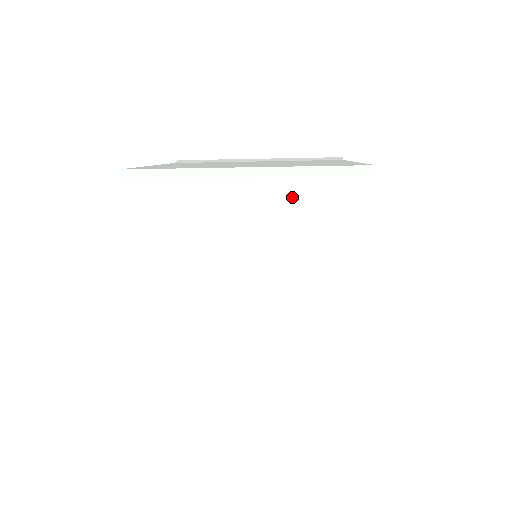
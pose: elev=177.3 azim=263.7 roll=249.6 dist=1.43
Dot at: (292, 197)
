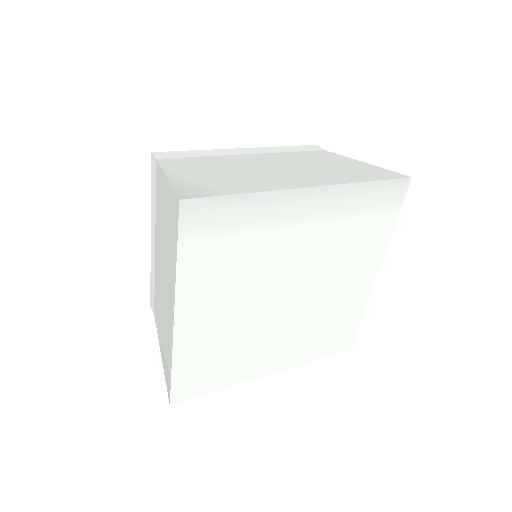
Dot at: (345, 211)
